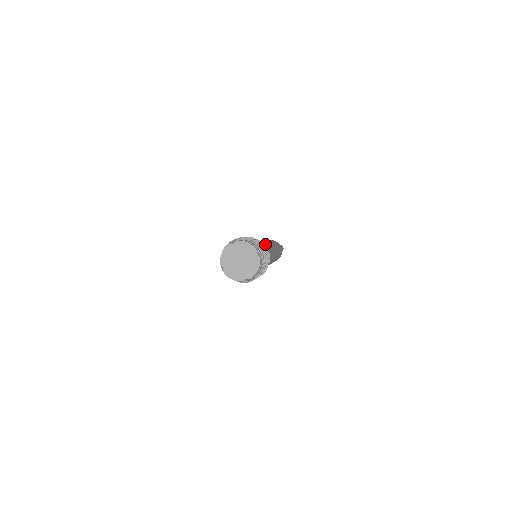
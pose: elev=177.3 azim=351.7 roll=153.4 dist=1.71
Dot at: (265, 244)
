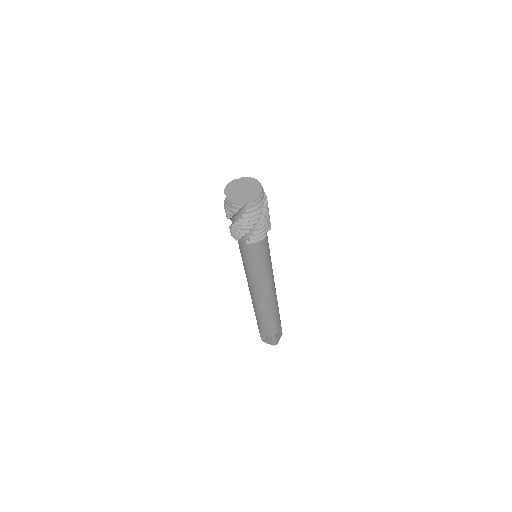
Dot at: occluded
